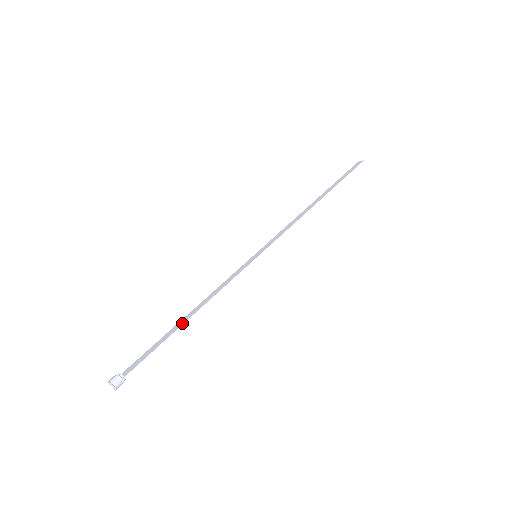
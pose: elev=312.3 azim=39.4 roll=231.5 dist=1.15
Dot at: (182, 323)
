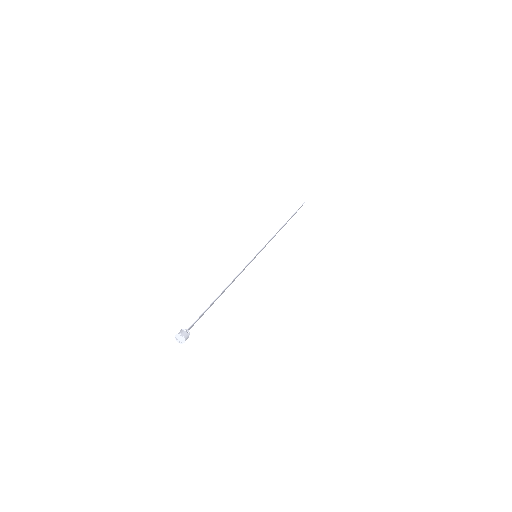
Dot at: (219, 295)
